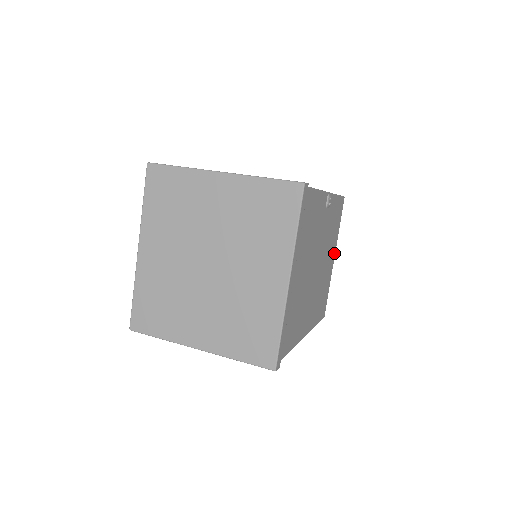
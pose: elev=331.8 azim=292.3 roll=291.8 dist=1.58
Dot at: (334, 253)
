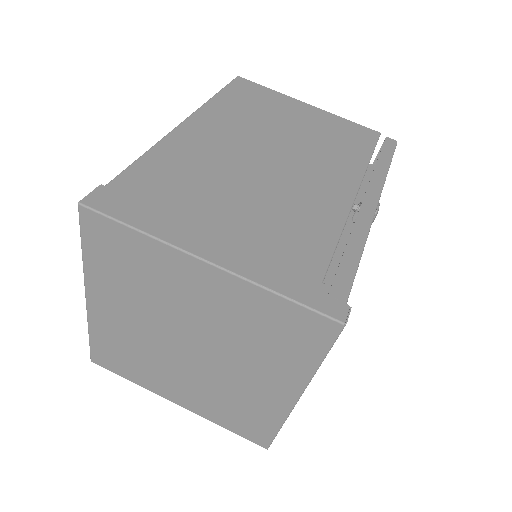
Dot at: occluded
